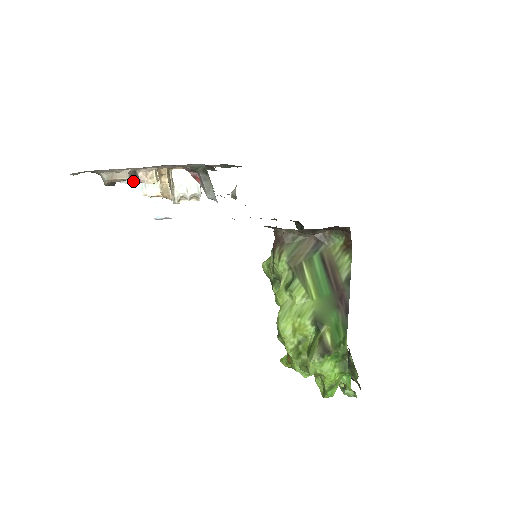
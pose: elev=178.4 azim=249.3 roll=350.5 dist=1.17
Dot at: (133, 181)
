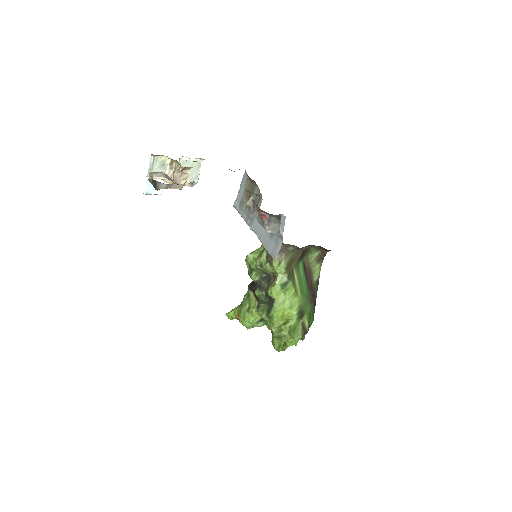
Dot at: occluded
